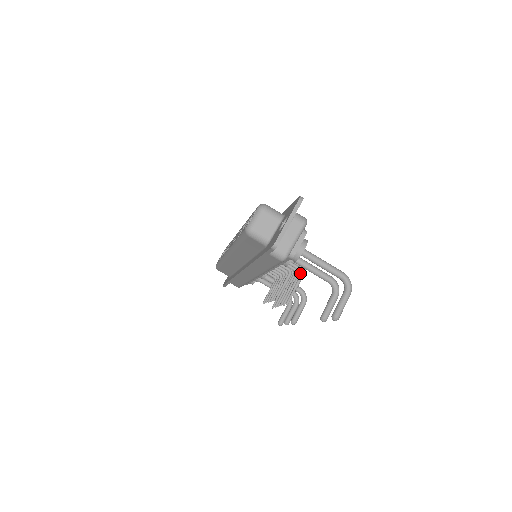
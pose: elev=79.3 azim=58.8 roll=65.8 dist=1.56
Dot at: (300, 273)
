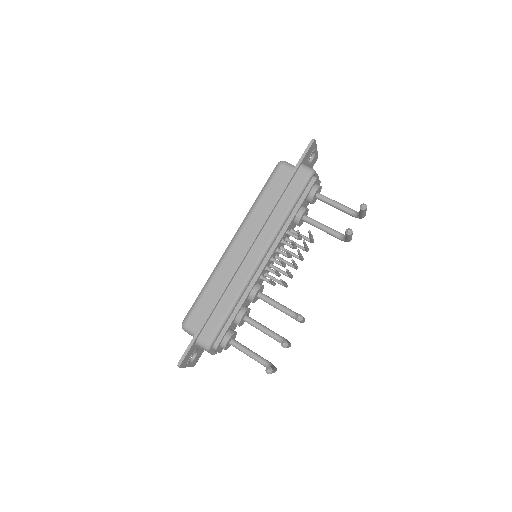
Dot at: occluded
